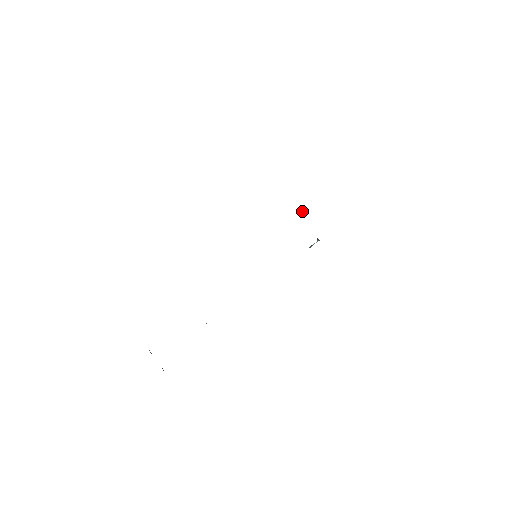
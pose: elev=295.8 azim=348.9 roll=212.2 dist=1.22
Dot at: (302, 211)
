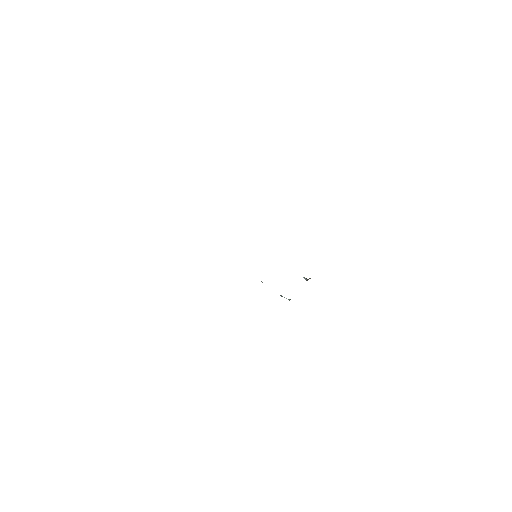
Dot at: (305, 278)
